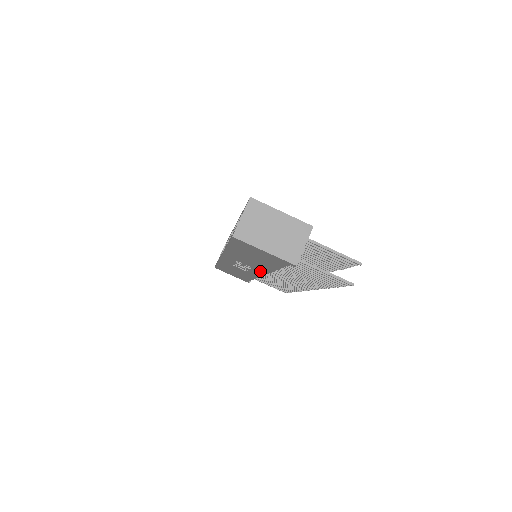
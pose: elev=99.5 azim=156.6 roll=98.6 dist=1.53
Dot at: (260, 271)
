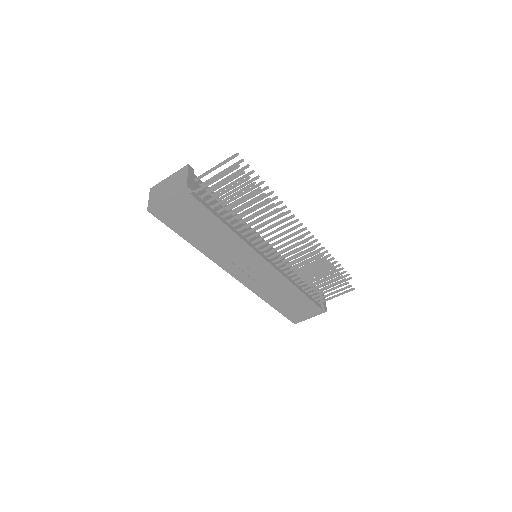
Dot at: (249, 253)
